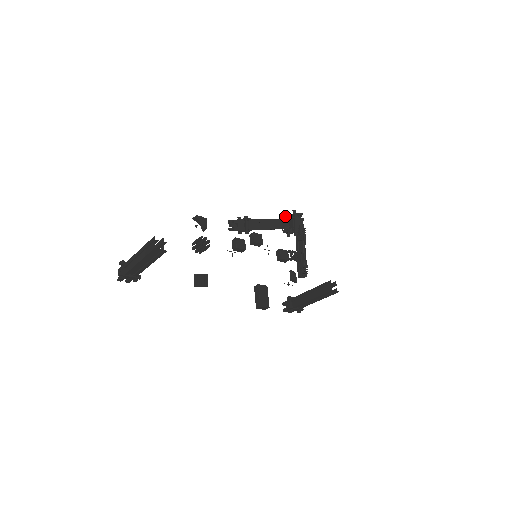
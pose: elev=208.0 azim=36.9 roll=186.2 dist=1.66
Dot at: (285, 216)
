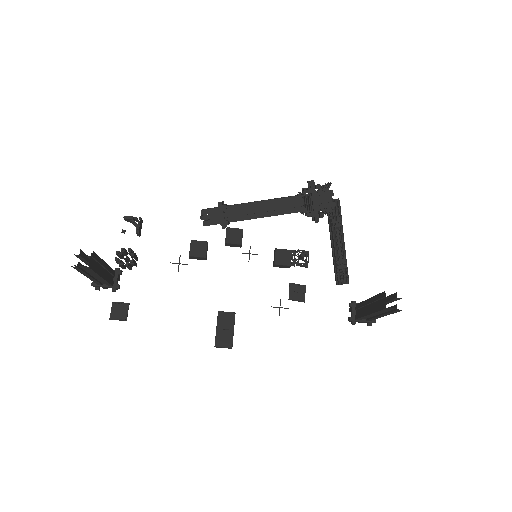
Dot at: occluded
